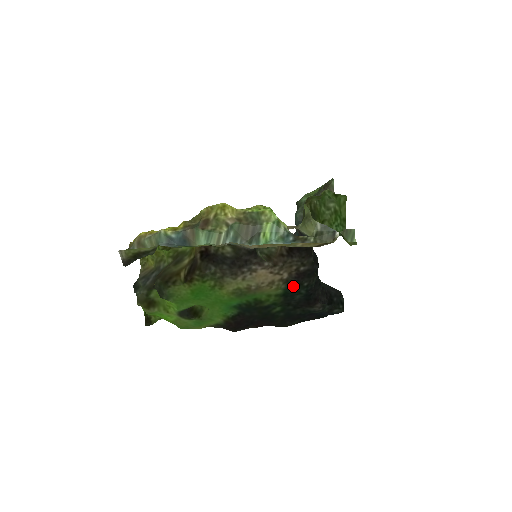
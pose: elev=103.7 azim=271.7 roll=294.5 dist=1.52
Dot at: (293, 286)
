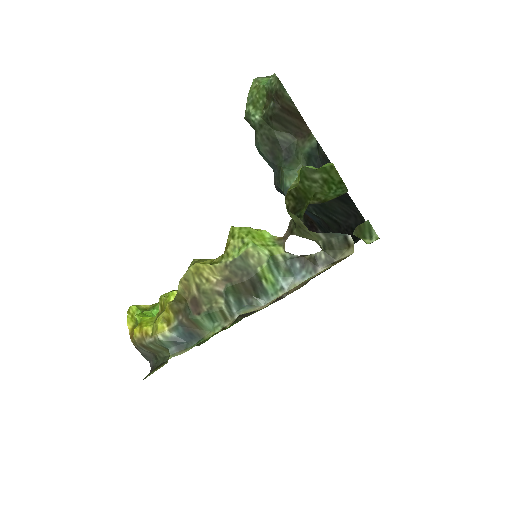
Dot at: occluded
